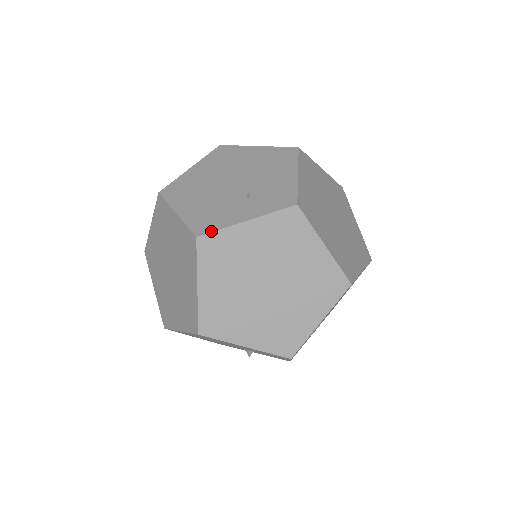
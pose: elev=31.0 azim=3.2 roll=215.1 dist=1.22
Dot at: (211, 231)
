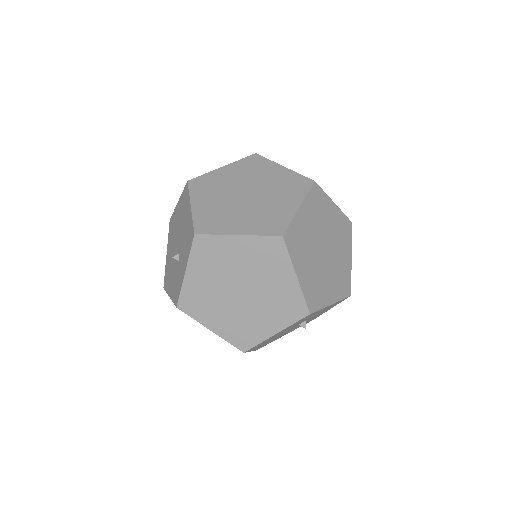
Dot at: occluded
